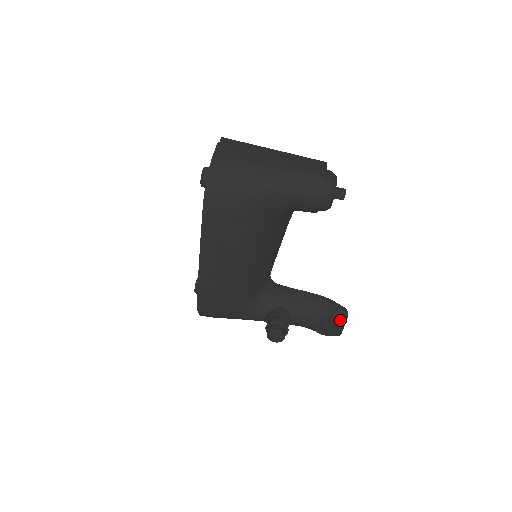
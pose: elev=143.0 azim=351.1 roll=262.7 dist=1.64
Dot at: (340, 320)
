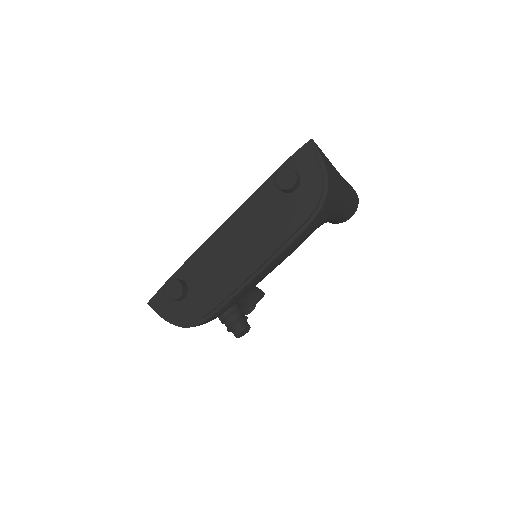
Dot at: occluded
